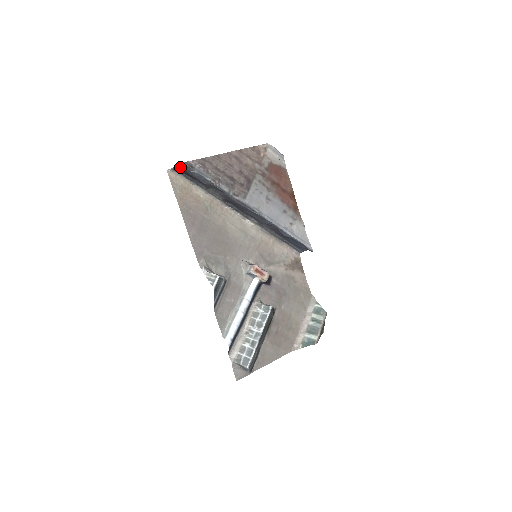
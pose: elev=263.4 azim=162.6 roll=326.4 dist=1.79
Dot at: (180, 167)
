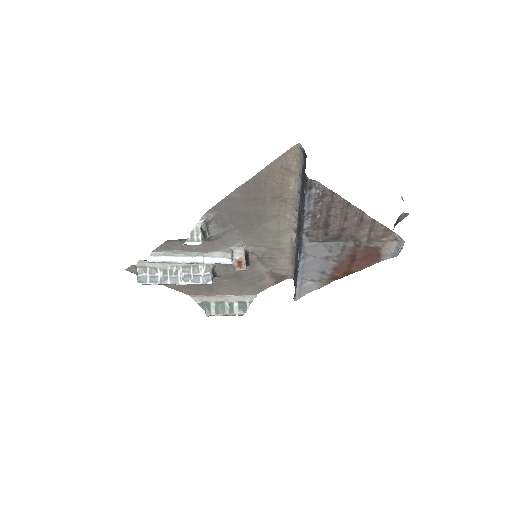
Dot at: occluded
